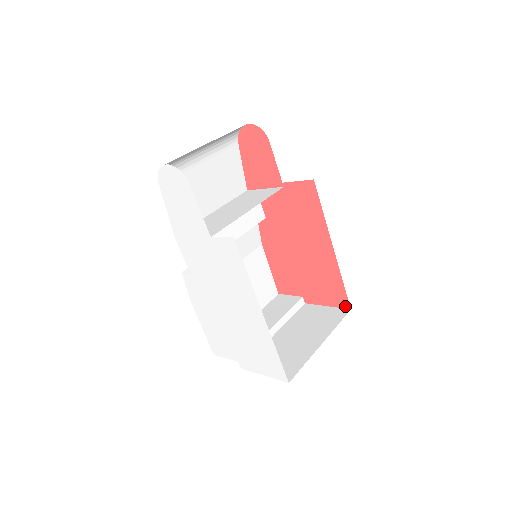
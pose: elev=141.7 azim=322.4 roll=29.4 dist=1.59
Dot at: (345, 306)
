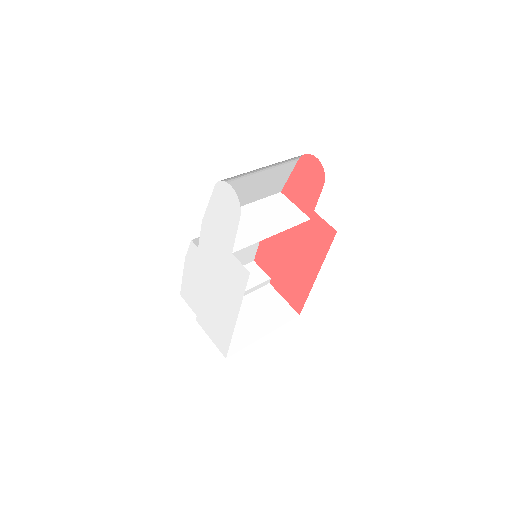
Dot at: (297, 310)
